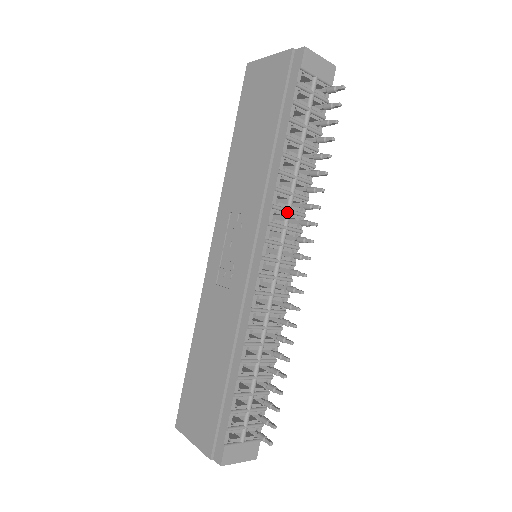
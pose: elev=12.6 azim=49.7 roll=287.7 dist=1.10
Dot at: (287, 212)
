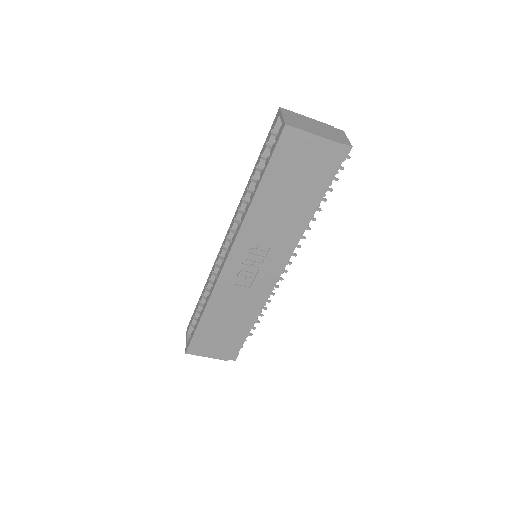
Dot at: occluded
